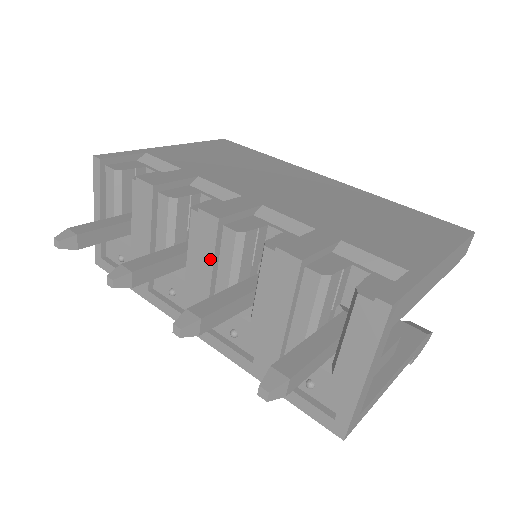
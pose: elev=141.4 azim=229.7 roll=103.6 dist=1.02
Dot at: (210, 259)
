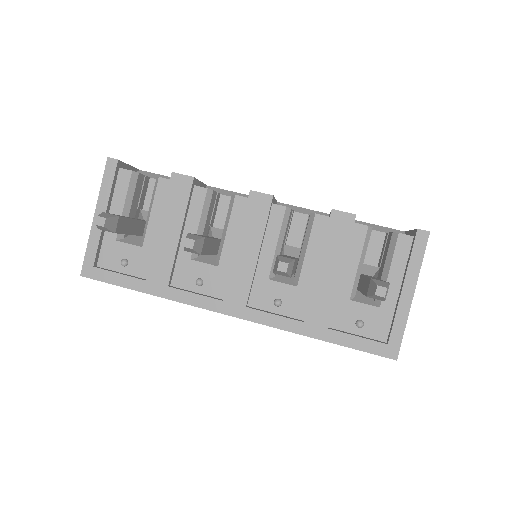
Dot at: (260, 233)
